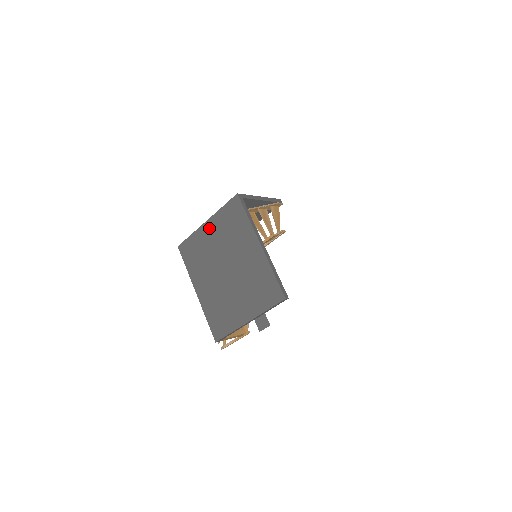
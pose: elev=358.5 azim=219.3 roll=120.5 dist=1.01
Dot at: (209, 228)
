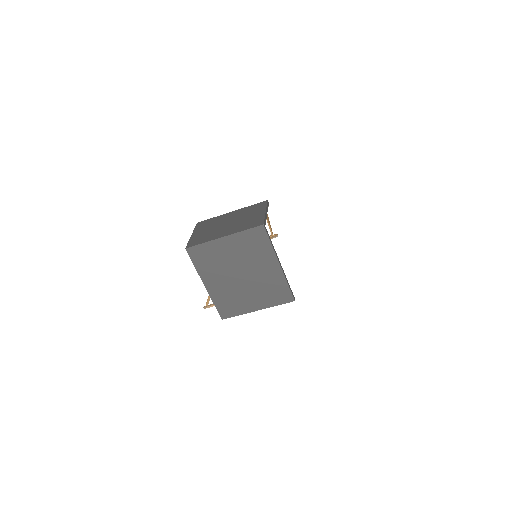
Dot at: (227, 243)
